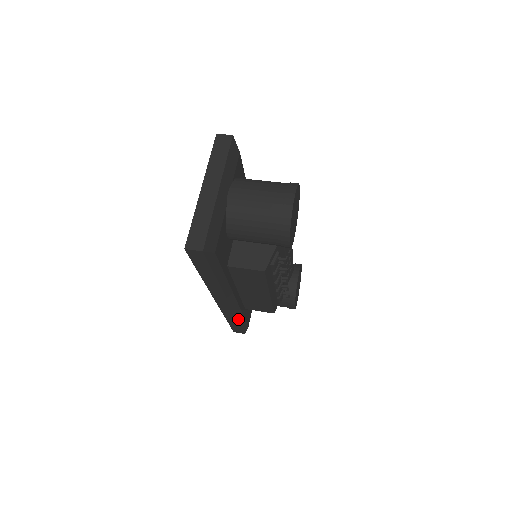
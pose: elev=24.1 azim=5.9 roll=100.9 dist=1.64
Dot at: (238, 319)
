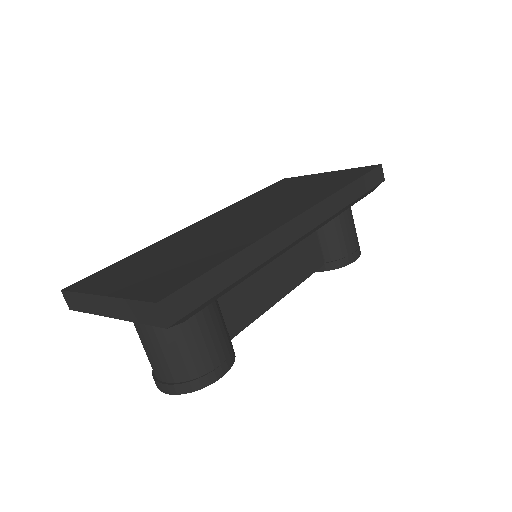
Dot at: occluded
